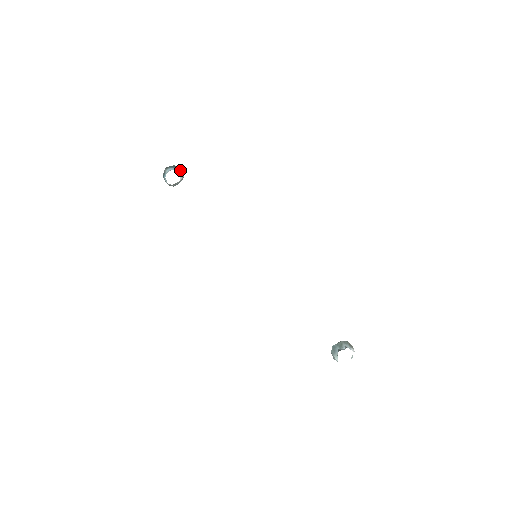
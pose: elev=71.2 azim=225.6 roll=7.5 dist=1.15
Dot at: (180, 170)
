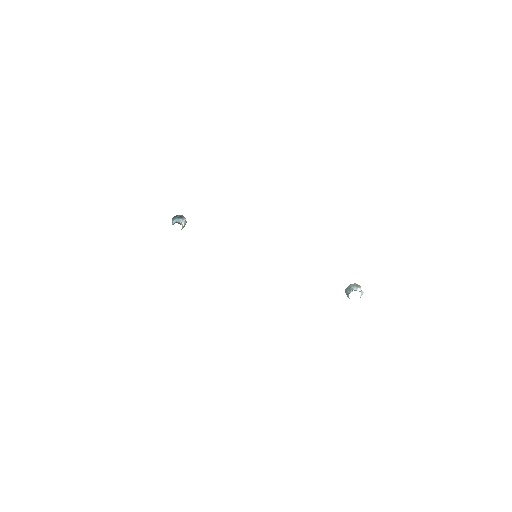
Dot at: (181, 218)
